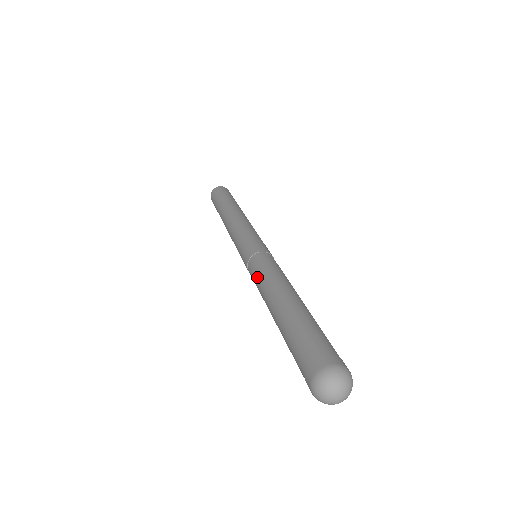
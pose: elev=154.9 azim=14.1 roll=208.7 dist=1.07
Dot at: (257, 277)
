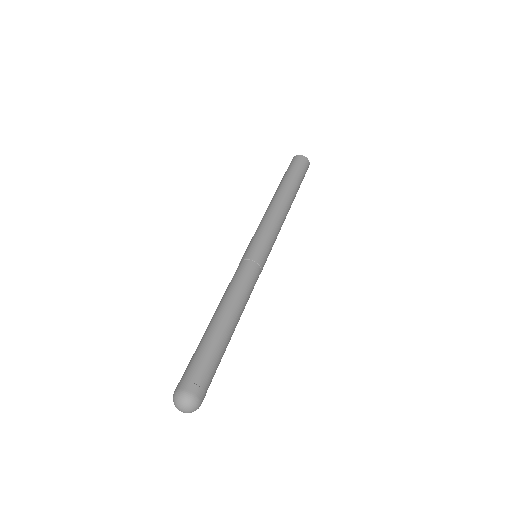
Dot at: occluded
